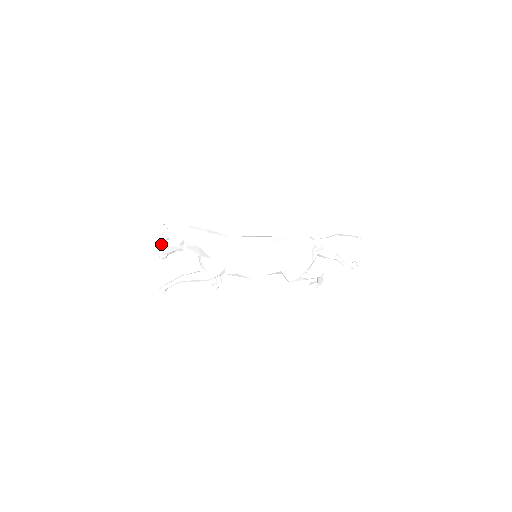
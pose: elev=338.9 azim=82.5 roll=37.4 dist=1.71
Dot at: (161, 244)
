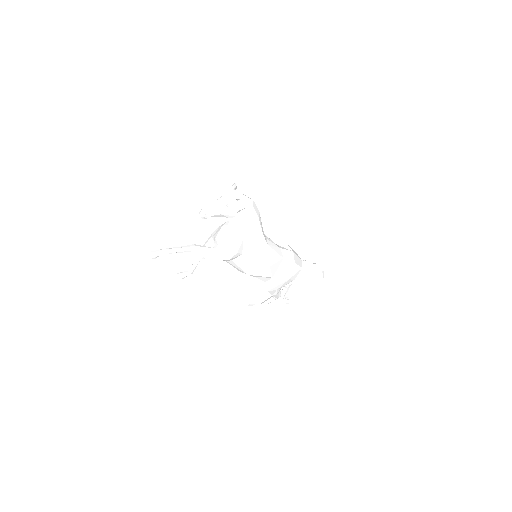
Dot at: (221, 202)
